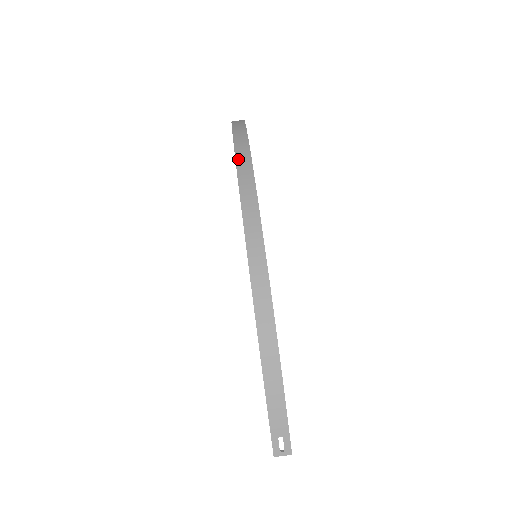
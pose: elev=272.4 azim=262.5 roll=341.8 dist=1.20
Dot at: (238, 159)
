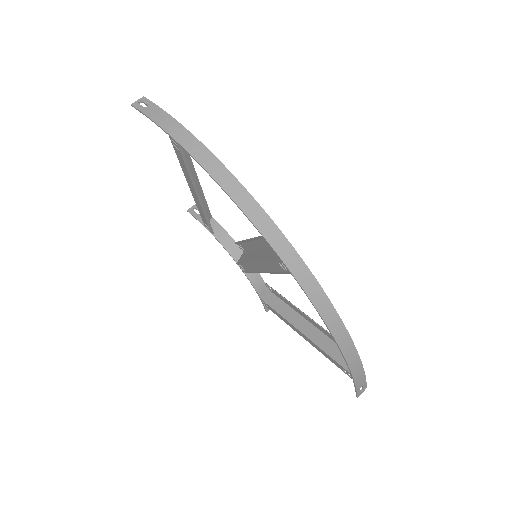
Dot at: (238, 201)
